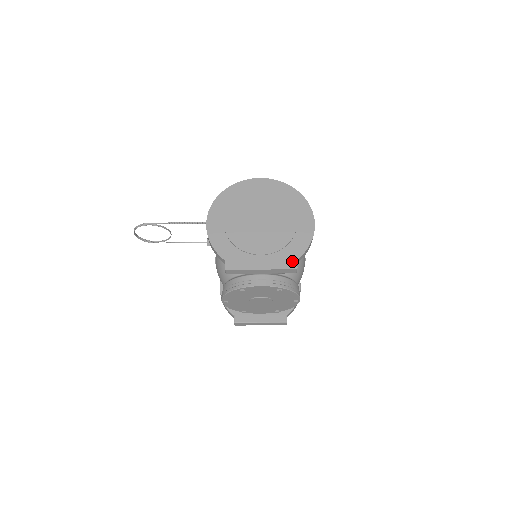
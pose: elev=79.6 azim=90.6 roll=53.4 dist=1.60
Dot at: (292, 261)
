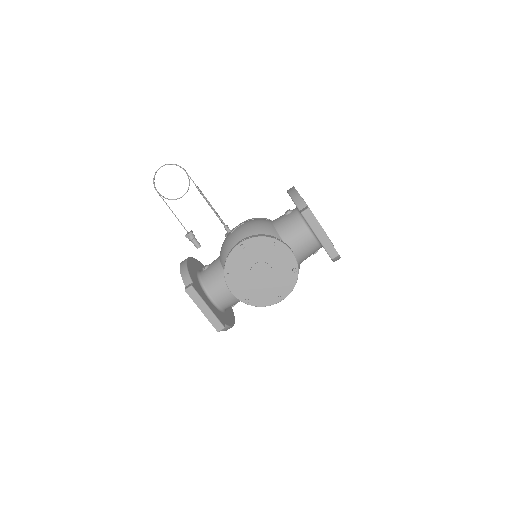
Dot at: occluded
